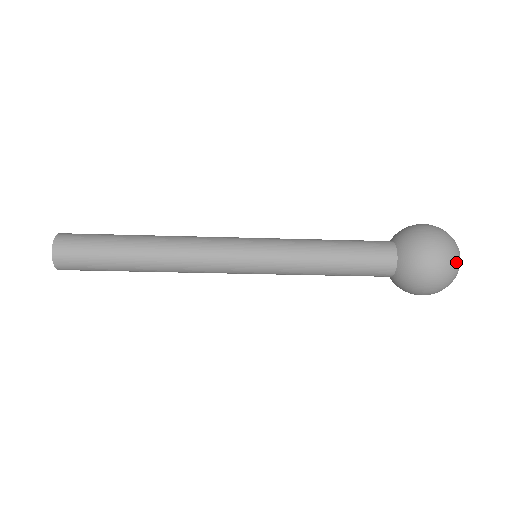
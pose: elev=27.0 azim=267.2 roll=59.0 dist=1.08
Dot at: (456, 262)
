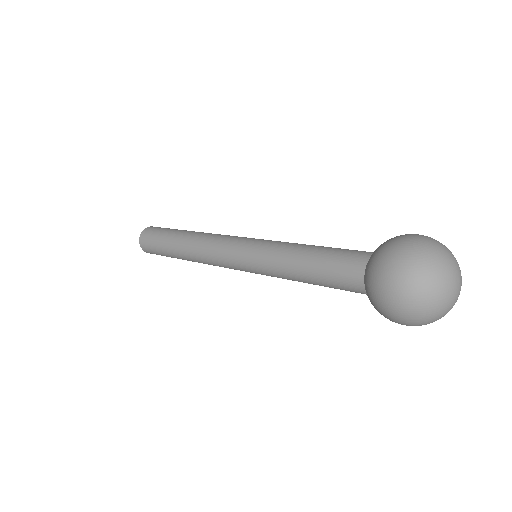
Dot at: (423, 300)
